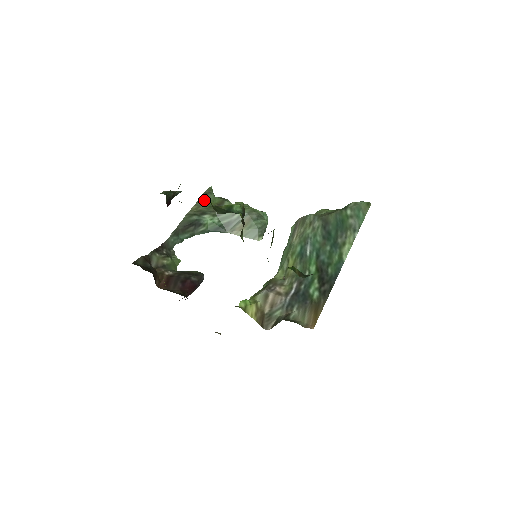
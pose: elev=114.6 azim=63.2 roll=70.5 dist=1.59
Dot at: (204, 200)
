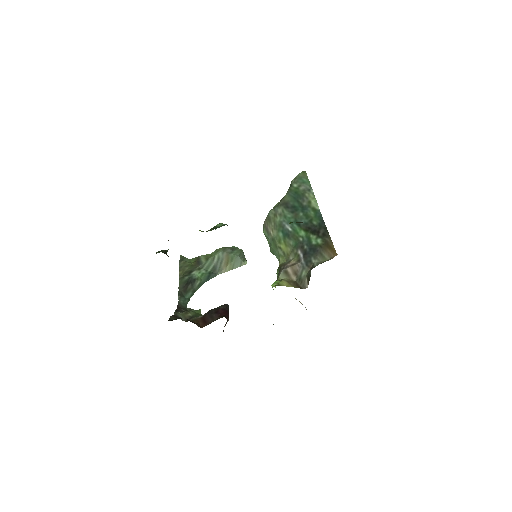
Dot at: (183, 264)
